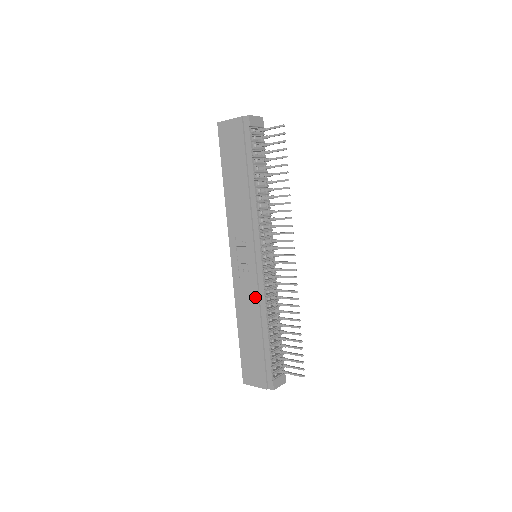
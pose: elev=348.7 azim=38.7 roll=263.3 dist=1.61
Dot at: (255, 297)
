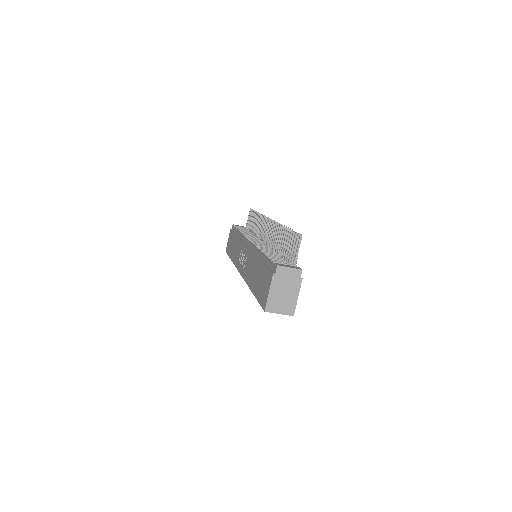
Dot at: (251, 256)
